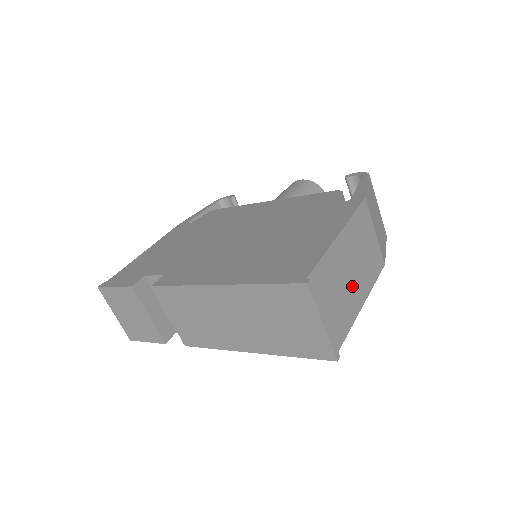
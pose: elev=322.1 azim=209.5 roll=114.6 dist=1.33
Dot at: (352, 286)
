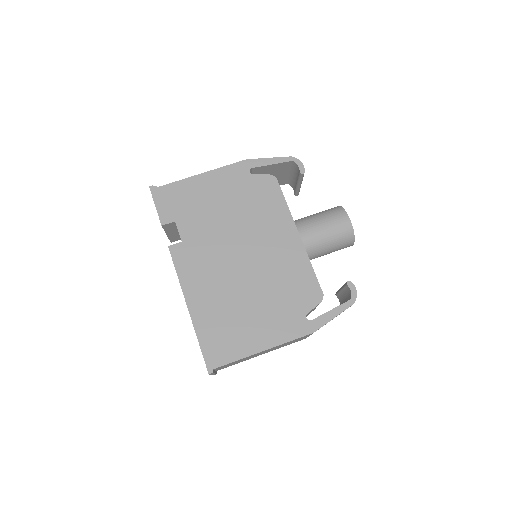
Dot at: (257, 355)
